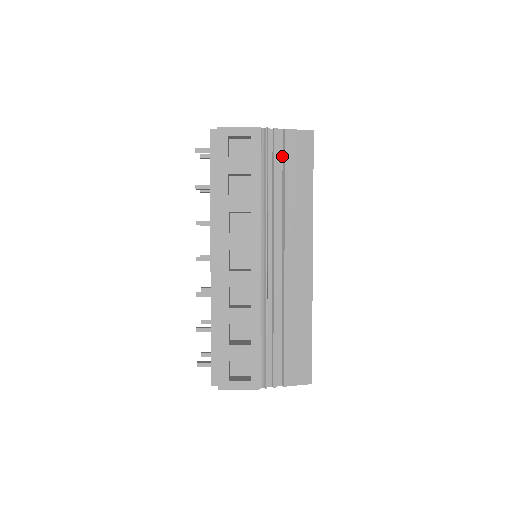
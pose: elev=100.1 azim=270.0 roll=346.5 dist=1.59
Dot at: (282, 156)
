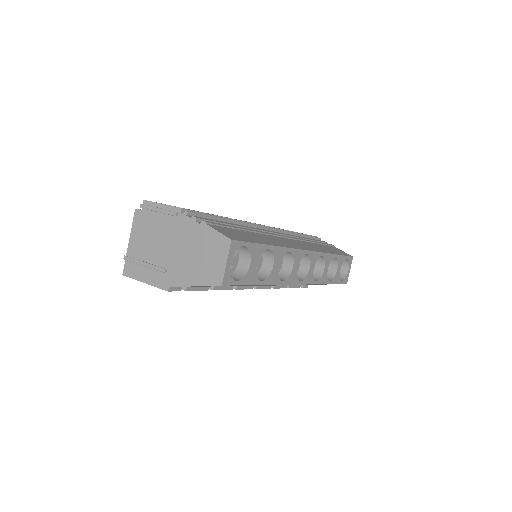
Dot at: occluded
